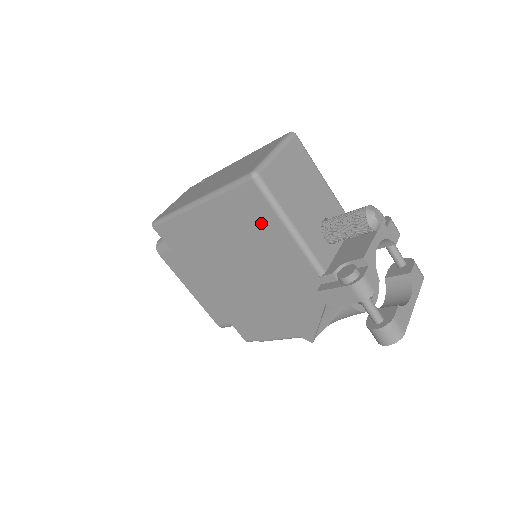
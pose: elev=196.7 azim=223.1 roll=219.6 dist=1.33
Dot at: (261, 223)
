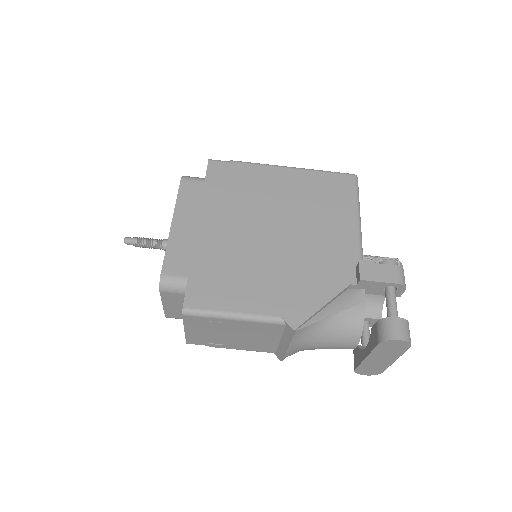
Dot at: (336, 201)
